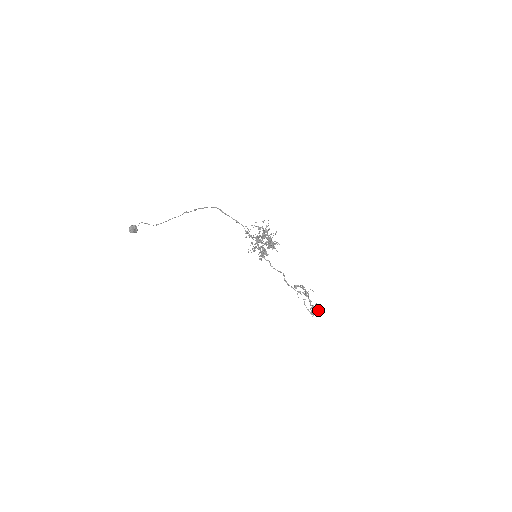
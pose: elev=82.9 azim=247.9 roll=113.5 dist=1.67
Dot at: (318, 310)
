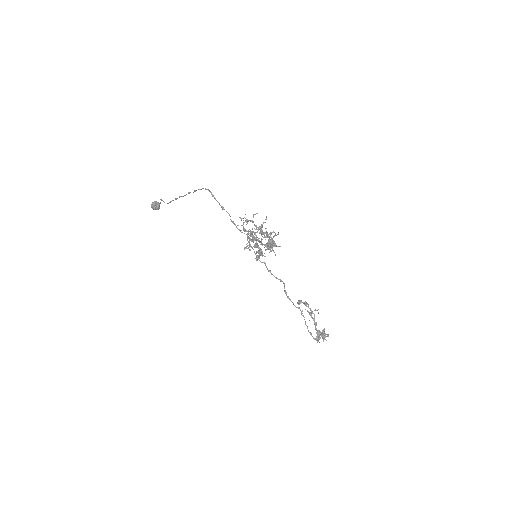
Dot at: (324, 337)
